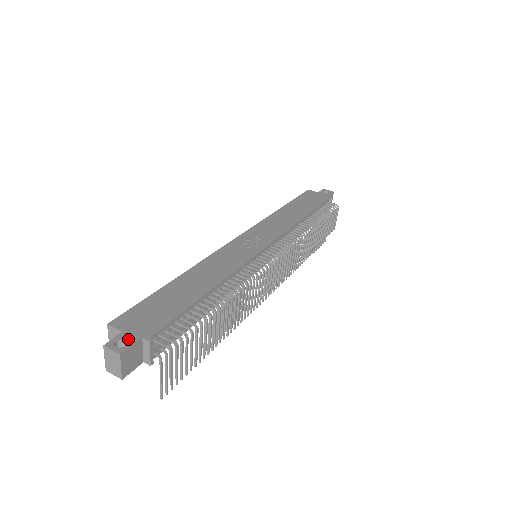
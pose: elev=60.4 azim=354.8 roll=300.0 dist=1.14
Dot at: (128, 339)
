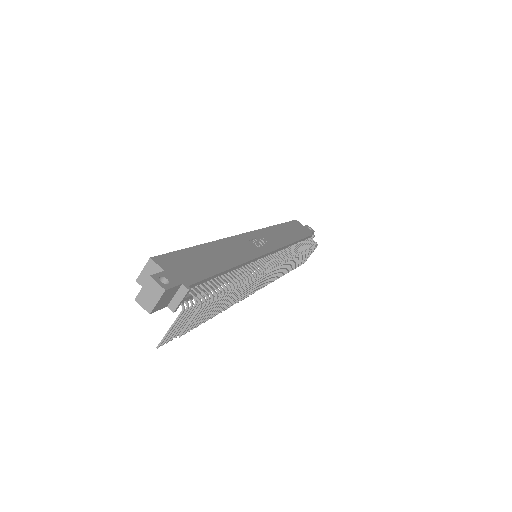
Dot at: (170, 279)
